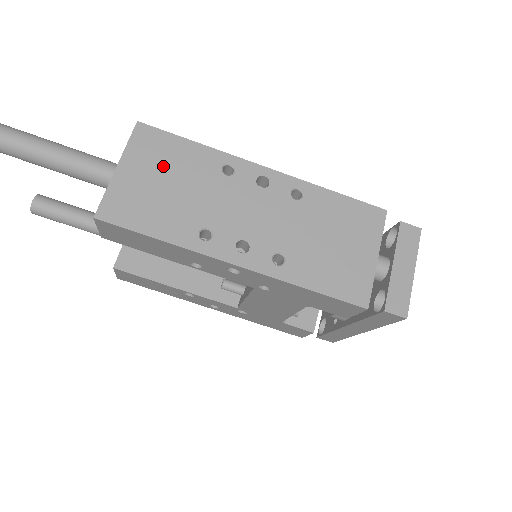
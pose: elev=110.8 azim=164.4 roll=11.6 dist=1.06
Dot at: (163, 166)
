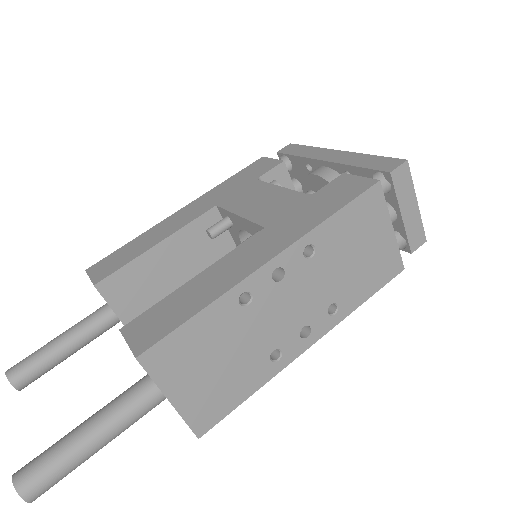
Dot at: (199, 358)
